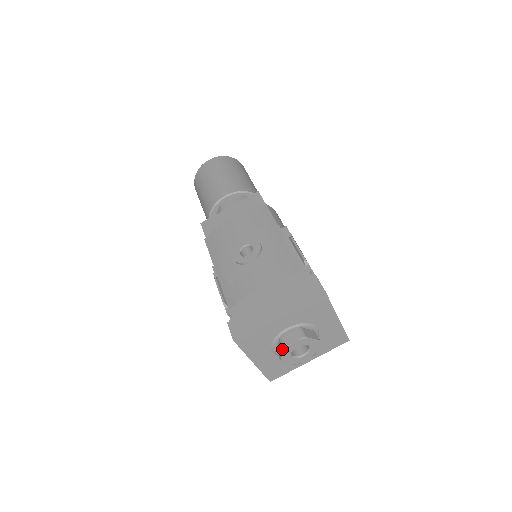
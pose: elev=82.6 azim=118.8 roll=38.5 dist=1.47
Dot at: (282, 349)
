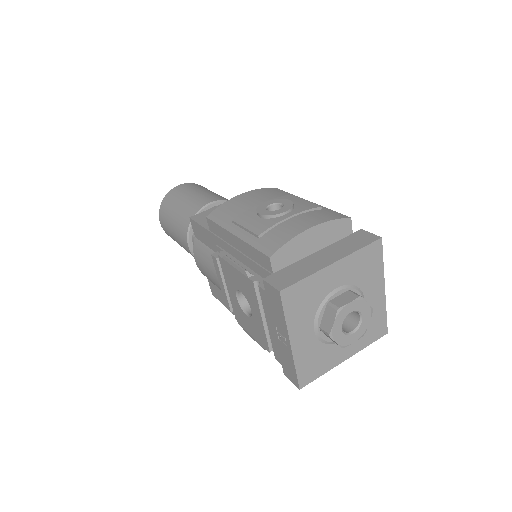
Dot at: (334, 313)
